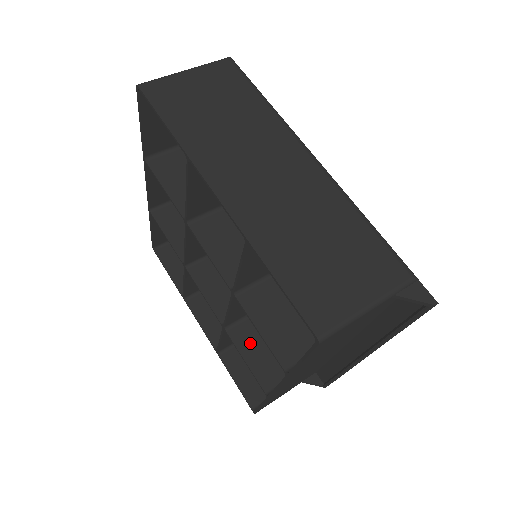
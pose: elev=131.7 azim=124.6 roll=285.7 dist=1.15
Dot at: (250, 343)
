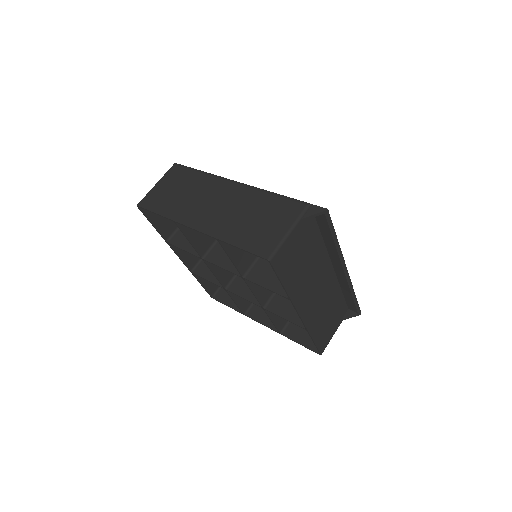
Dot at: (282, 307)
